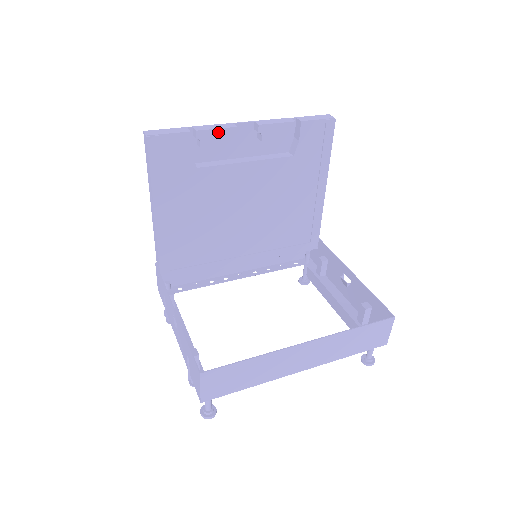
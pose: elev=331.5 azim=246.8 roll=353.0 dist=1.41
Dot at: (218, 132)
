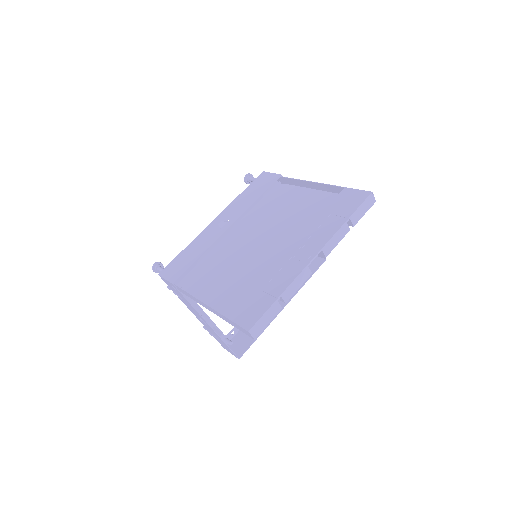
Dot at: (298, 286)
